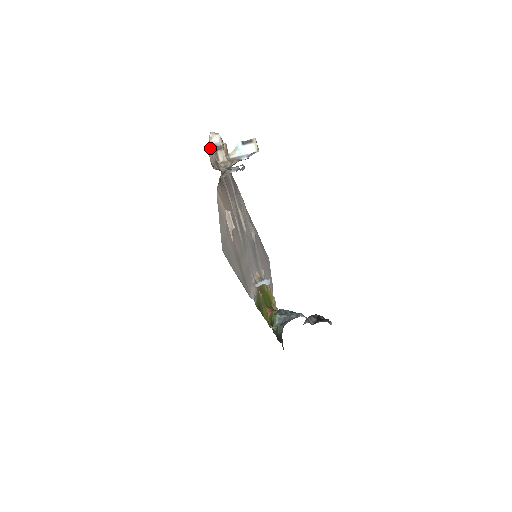
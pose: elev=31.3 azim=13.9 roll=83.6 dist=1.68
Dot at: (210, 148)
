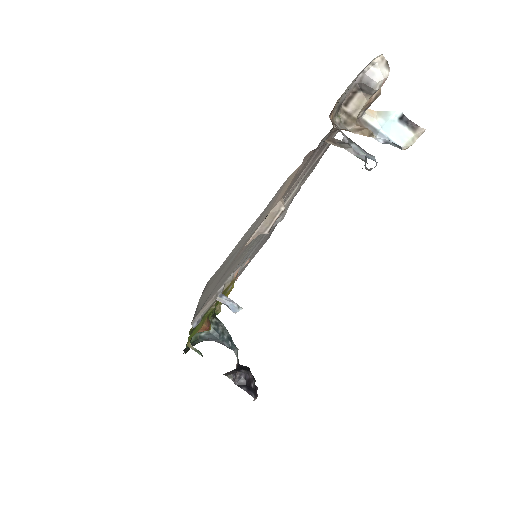
Dot at: (357, 77)
